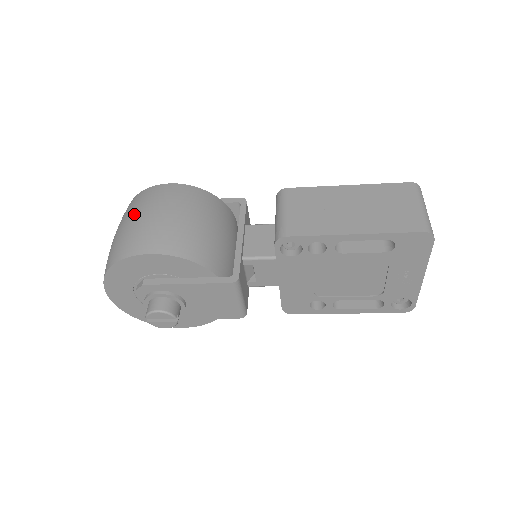
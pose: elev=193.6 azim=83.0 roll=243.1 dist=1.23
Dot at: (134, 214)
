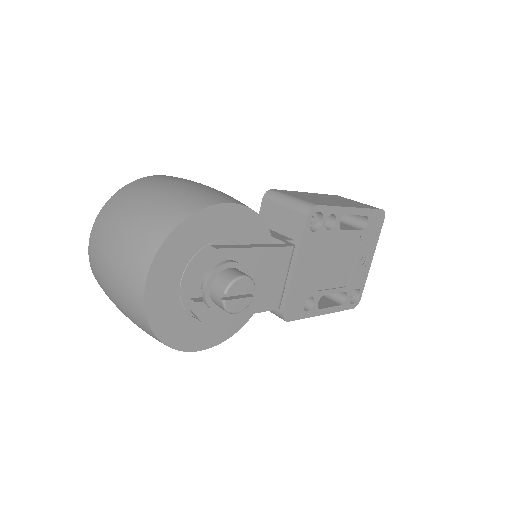
Dot at: (161, 186)
